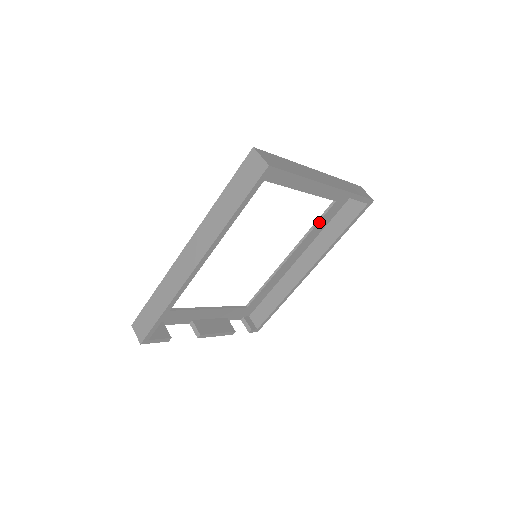
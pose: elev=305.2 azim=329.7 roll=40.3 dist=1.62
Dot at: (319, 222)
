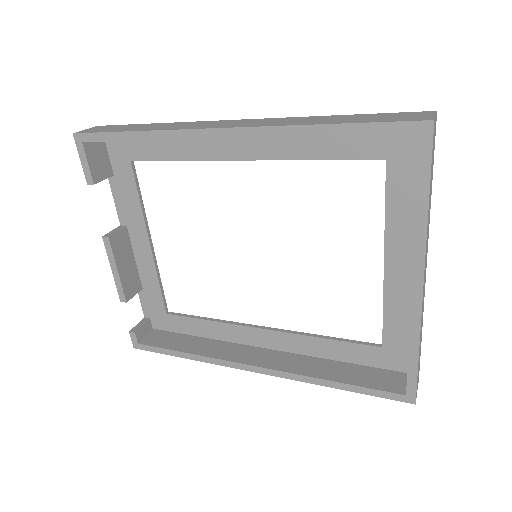
Dot at: (338, 342)
